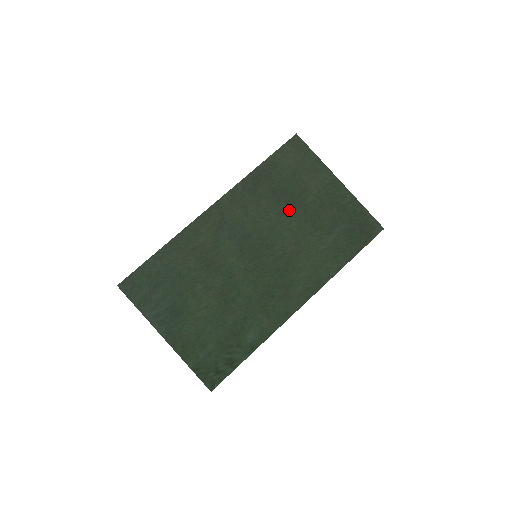
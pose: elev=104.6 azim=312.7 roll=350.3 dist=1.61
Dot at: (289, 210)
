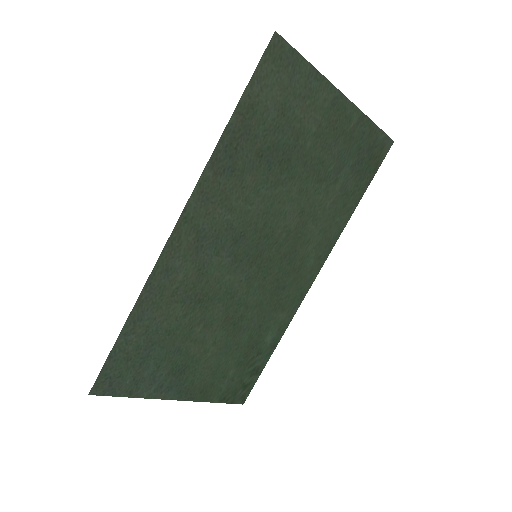
Dot at: (285, 174)
